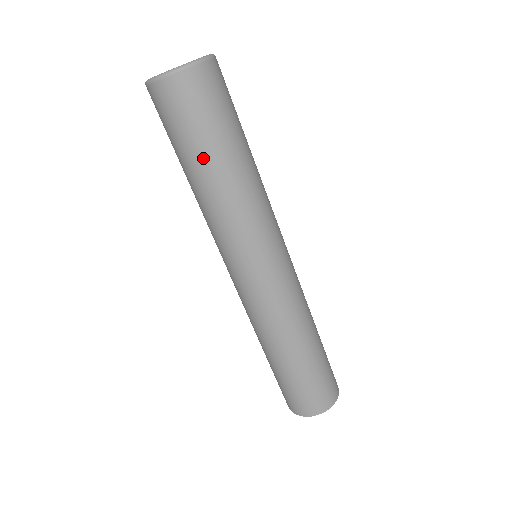
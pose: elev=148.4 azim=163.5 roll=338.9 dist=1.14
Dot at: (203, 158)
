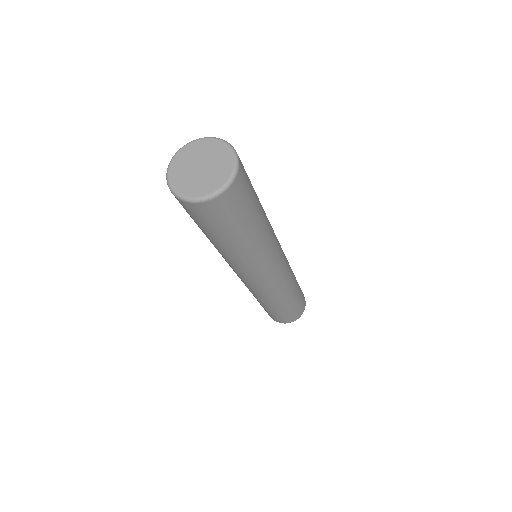
Dot at: (246, 231)
